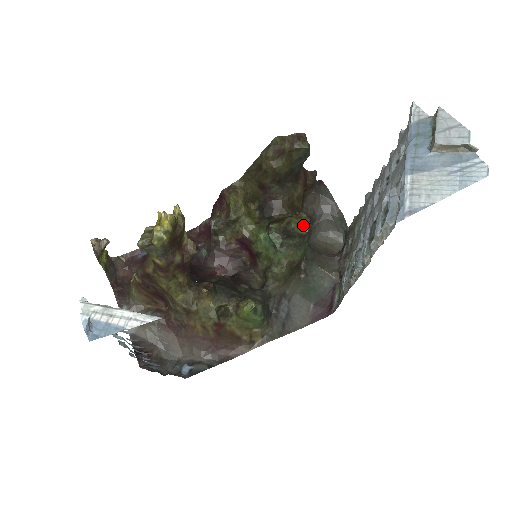
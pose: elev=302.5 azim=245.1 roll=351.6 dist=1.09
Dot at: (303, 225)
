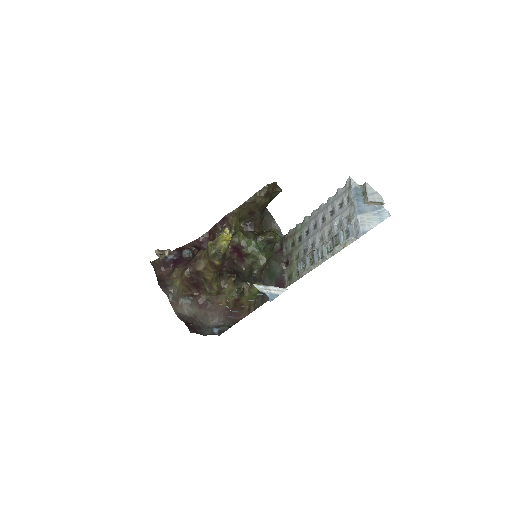
Dot at: (277, 236)
